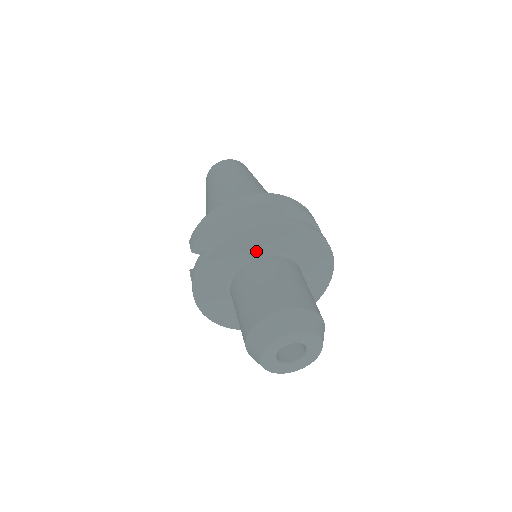
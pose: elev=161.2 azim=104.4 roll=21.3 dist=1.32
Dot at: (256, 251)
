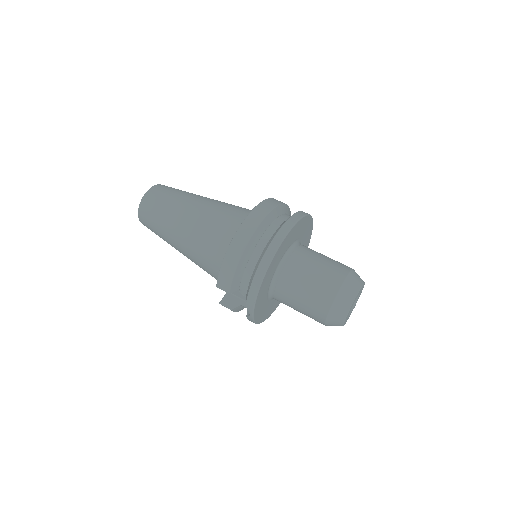
Dot at: (280, 259)
